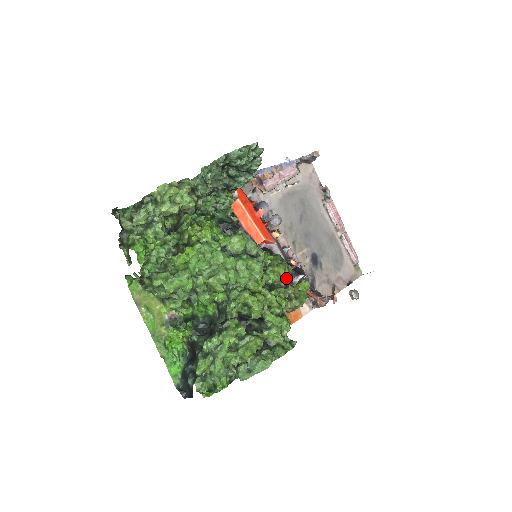
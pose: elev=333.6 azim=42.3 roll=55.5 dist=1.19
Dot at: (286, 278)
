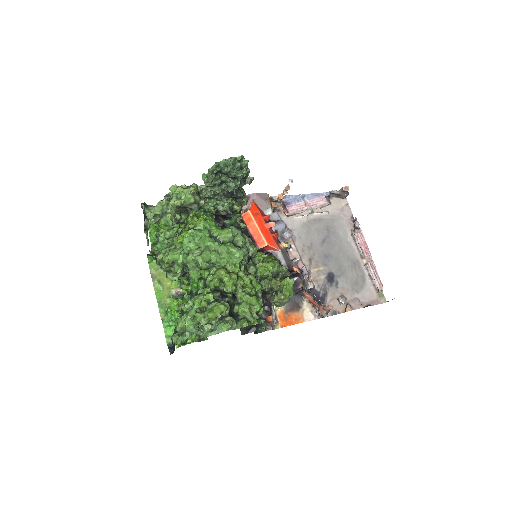
Dot at: (283, 279)
